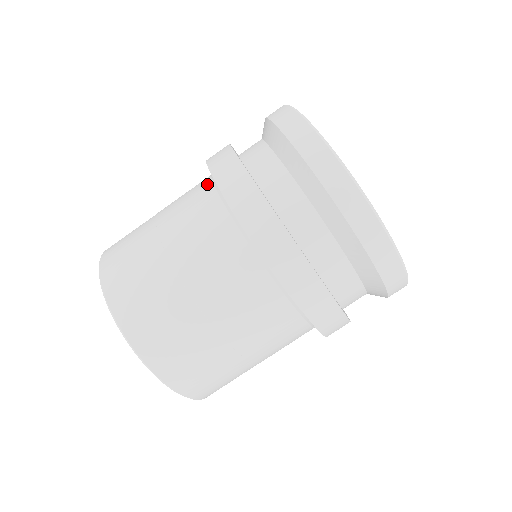
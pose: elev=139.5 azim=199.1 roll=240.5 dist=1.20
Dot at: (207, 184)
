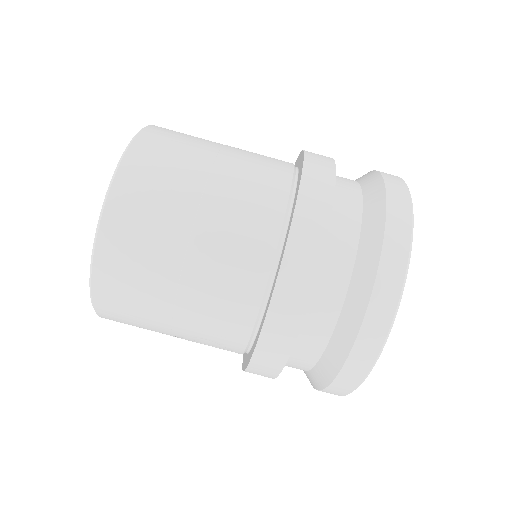
Dot at: occluded
